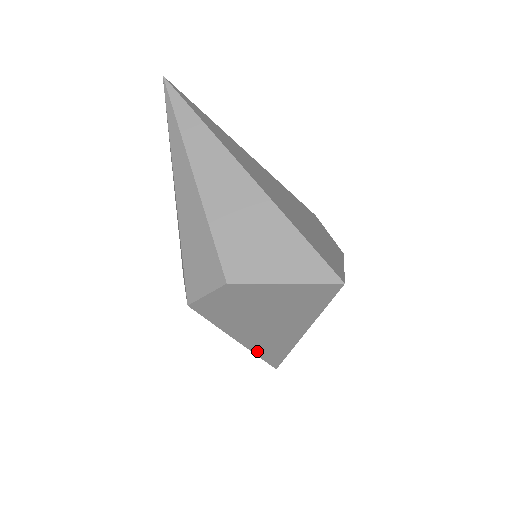
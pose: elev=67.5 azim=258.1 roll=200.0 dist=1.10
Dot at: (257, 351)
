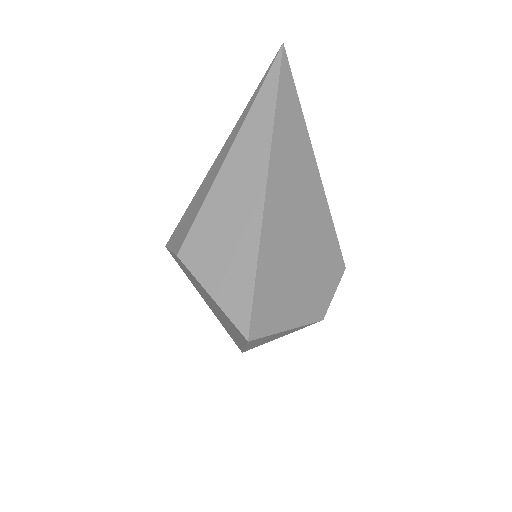
Dot at: (223, 326)
